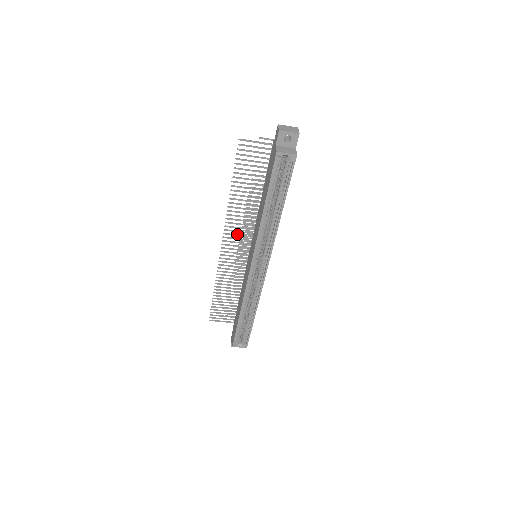
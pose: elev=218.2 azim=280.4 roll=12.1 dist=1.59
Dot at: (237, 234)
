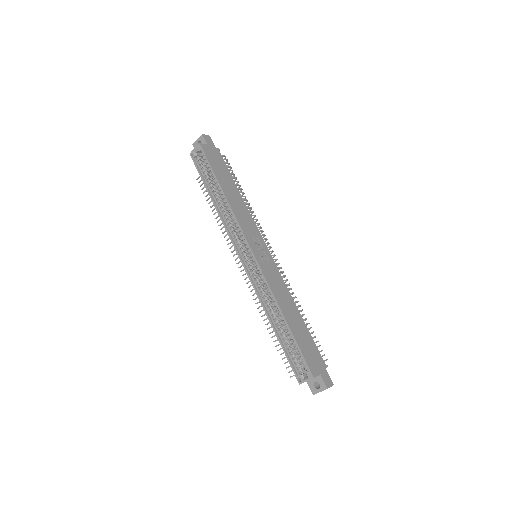
Dot at: occluded
